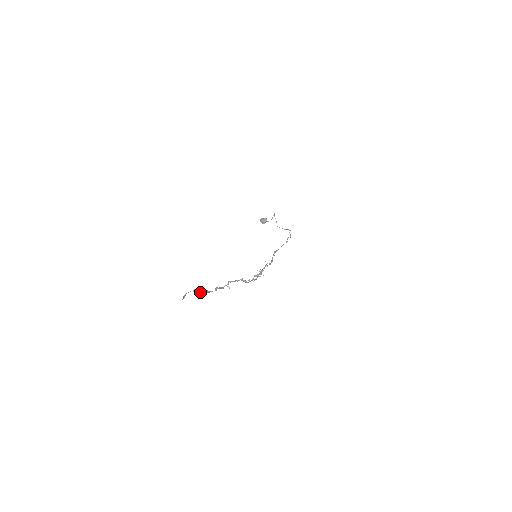
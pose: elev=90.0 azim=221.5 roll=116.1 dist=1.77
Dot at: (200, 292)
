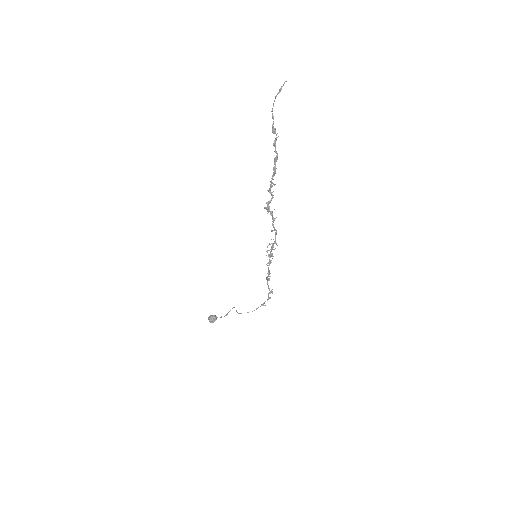
Dot at: (274, 128)
